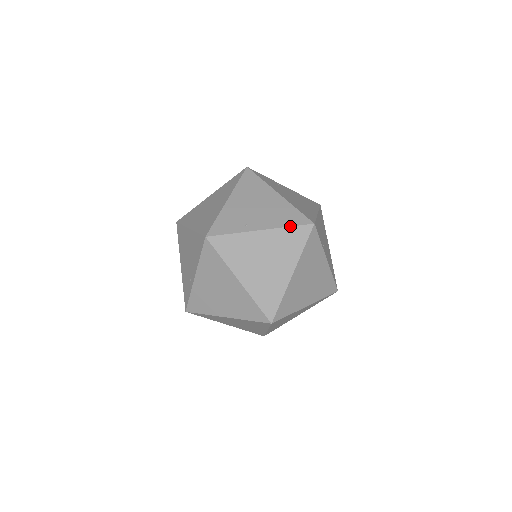
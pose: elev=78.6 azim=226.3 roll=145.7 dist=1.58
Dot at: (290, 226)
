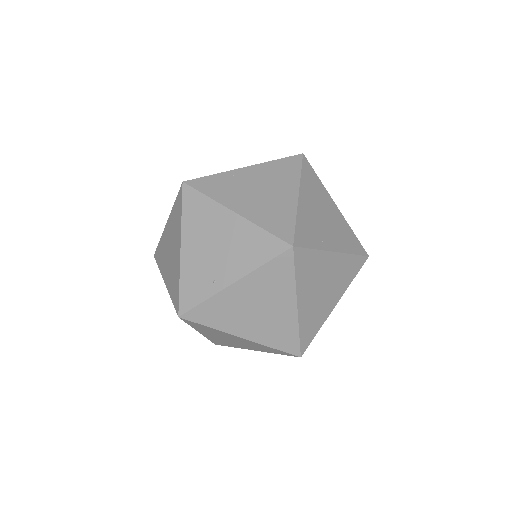
Dot at: (265, 263)
